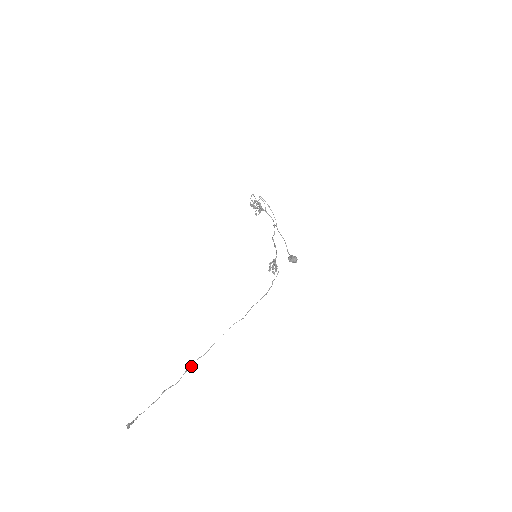
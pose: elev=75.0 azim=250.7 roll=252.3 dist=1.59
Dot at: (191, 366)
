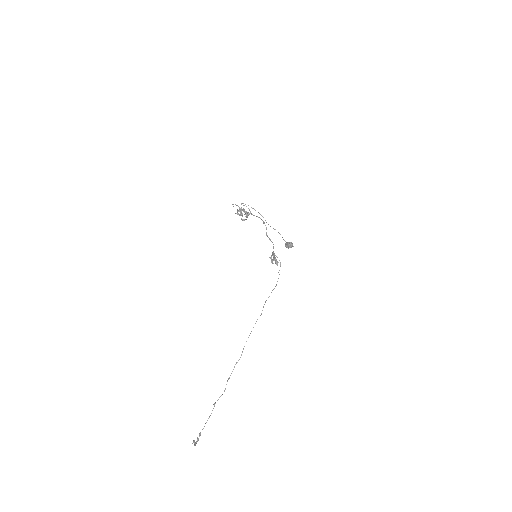
Dot at: (231, 373)
